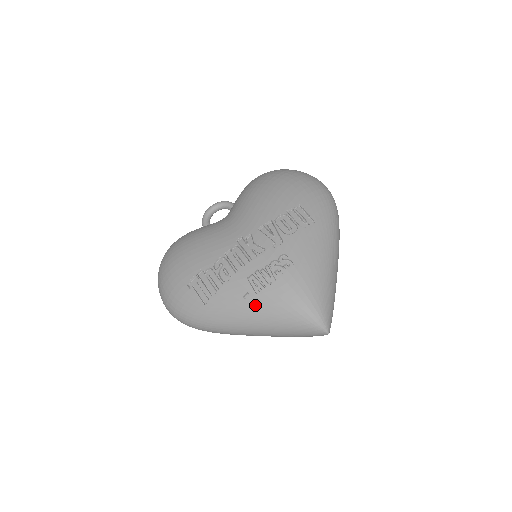
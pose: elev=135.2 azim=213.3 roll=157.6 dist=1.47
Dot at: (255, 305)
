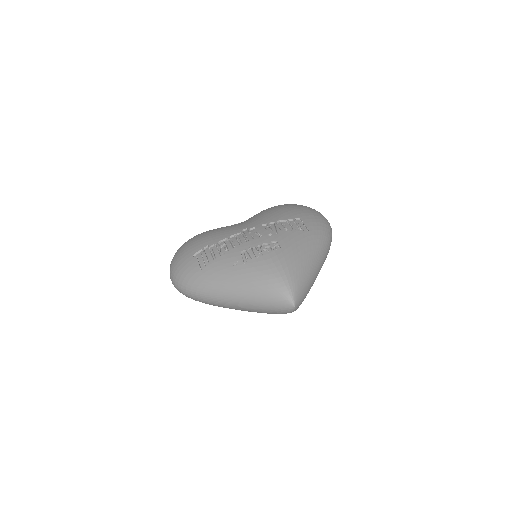
Dot at: (240, 272)
